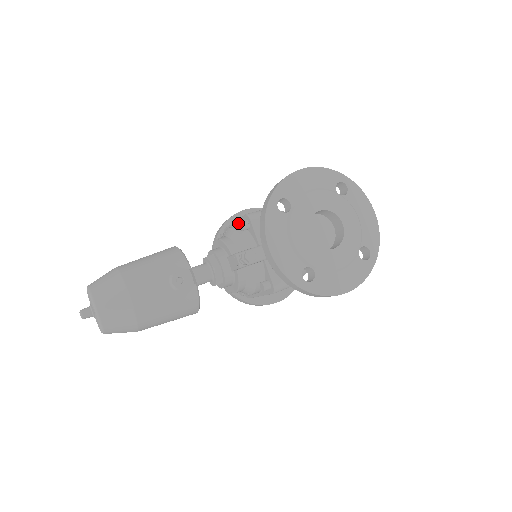
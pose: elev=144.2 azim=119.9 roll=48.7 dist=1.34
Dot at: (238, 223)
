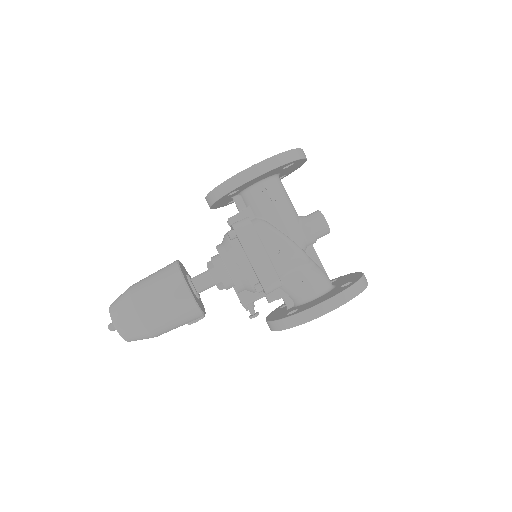
Dot at: (253, 269)
